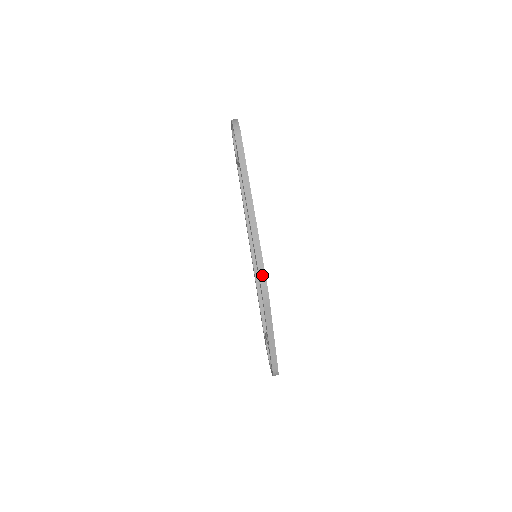
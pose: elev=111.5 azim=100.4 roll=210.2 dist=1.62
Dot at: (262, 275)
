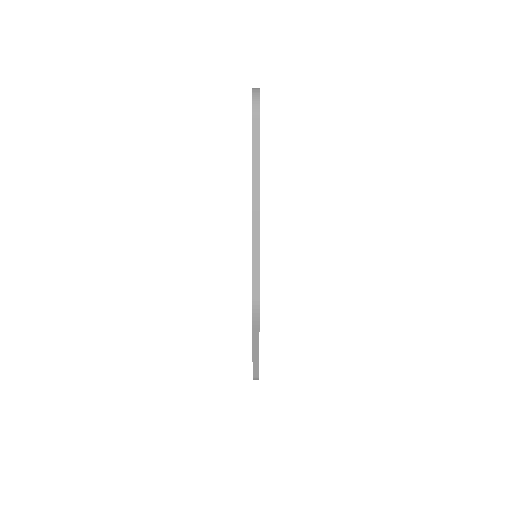
Dot at: (255, 292)
